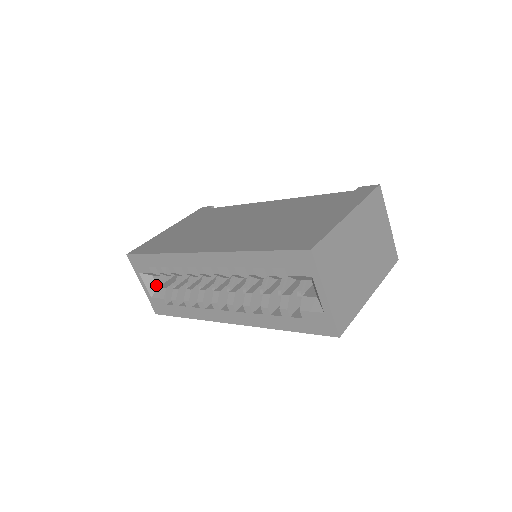
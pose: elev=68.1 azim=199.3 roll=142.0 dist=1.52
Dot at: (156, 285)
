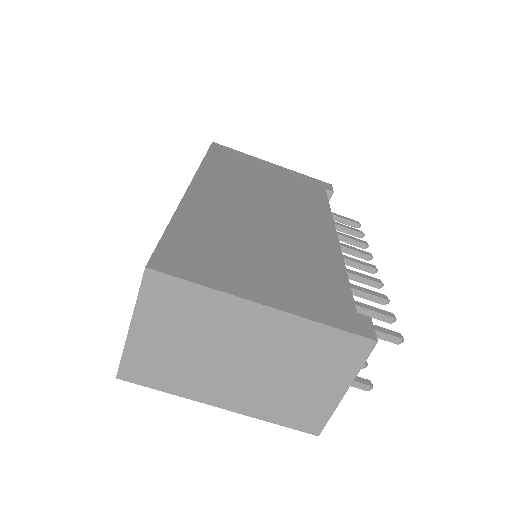
Dot at: occluded
